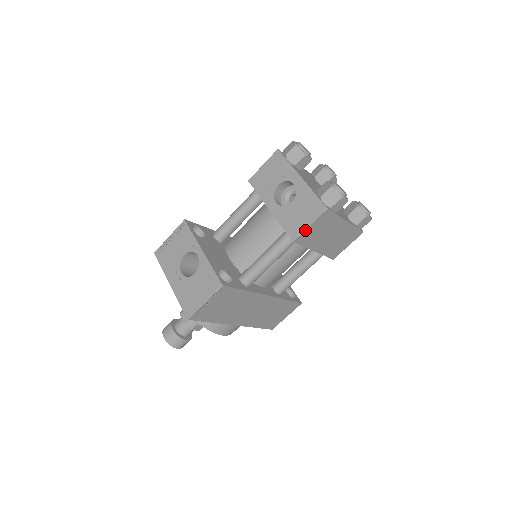
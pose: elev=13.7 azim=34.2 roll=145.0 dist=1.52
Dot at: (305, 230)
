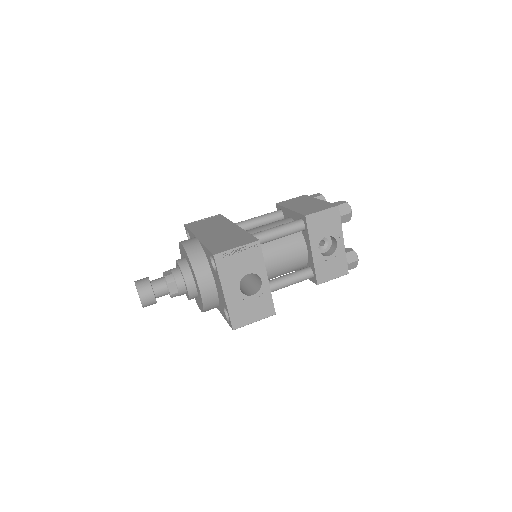
Dot at: occluded
